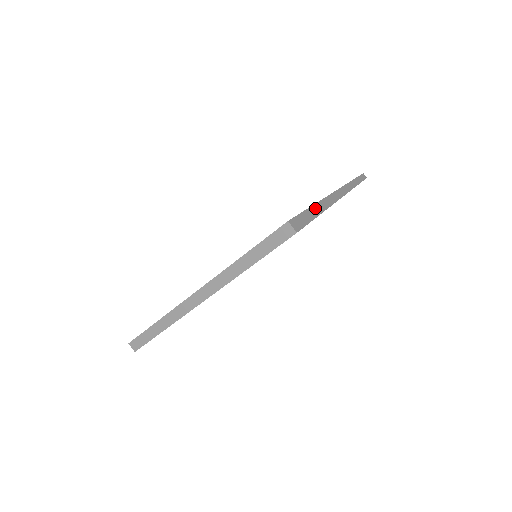
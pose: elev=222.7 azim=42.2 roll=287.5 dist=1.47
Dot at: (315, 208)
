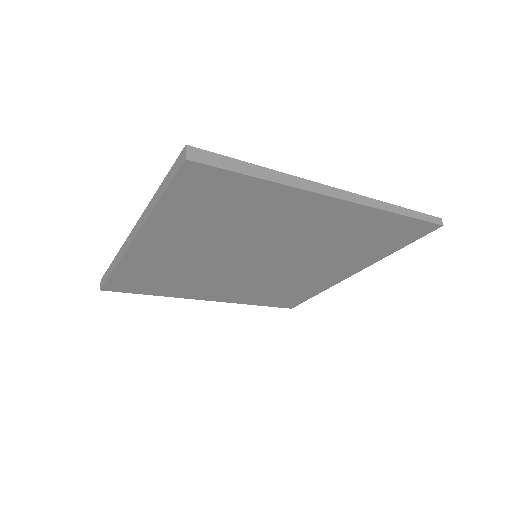
Dot at: (264, 171)
